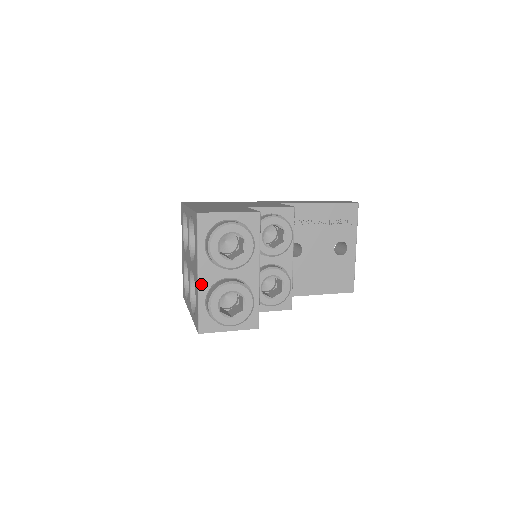
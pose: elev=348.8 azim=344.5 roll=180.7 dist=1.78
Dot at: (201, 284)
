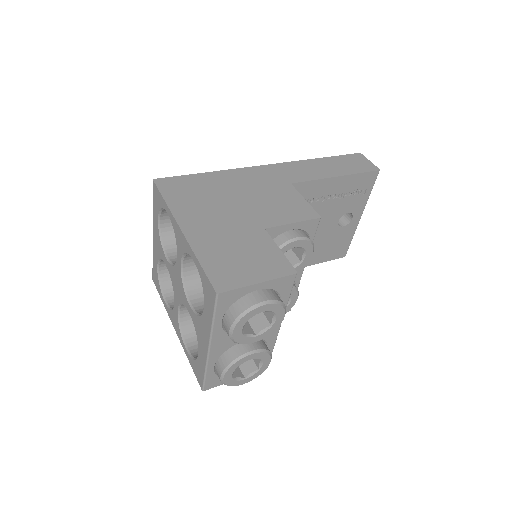
Dot at: (212, 354)
